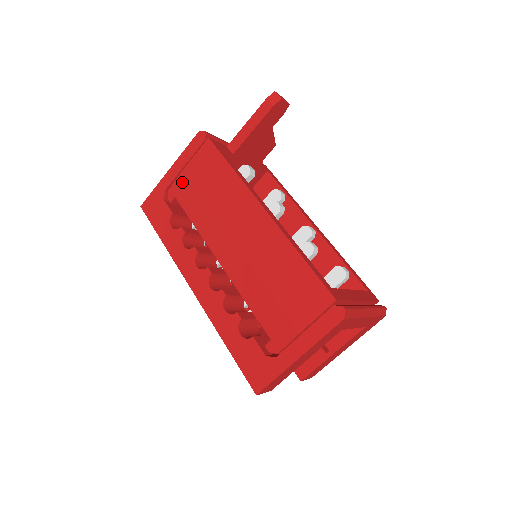
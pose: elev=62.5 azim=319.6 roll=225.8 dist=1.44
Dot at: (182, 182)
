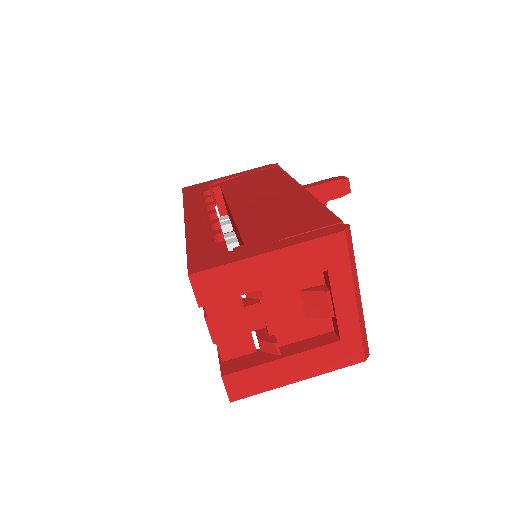
Dot at: (234, 179)
